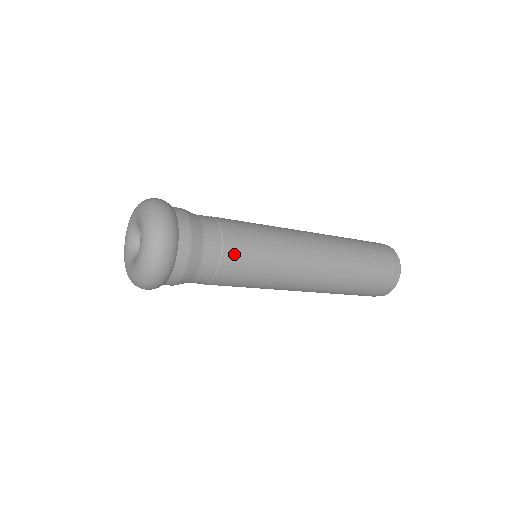
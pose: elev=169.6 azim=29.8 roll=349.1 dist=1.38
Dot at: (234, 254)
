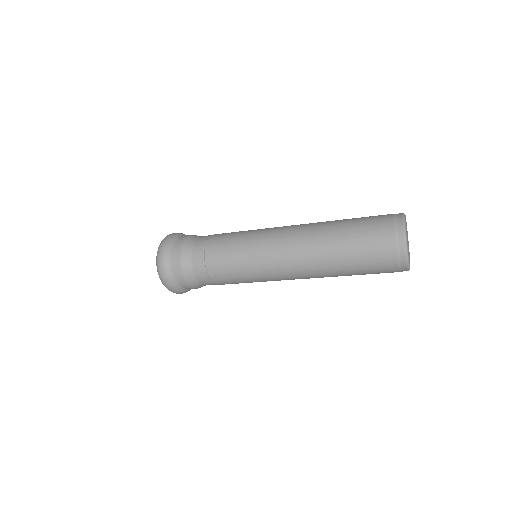
Dot at: (215, 244)
